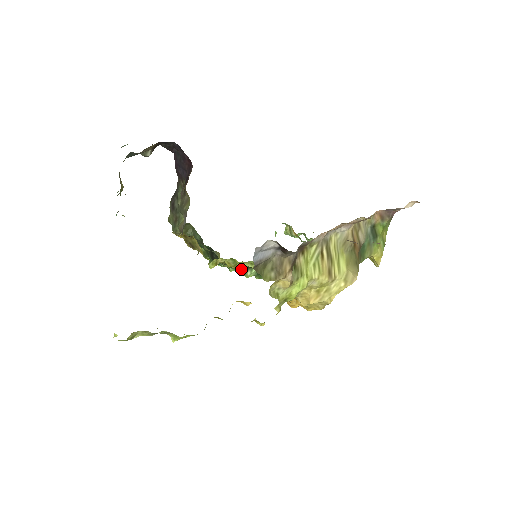
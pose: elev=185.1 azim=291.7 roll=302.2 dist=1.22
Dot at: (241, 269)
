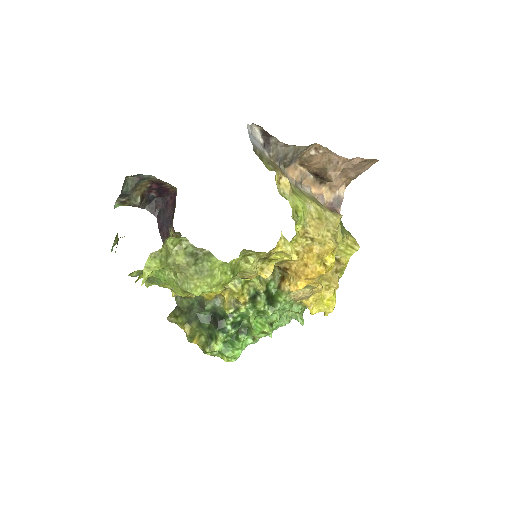
Dot at: occluded
